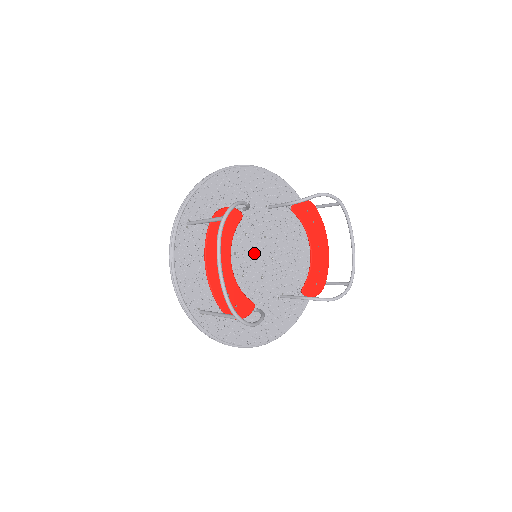
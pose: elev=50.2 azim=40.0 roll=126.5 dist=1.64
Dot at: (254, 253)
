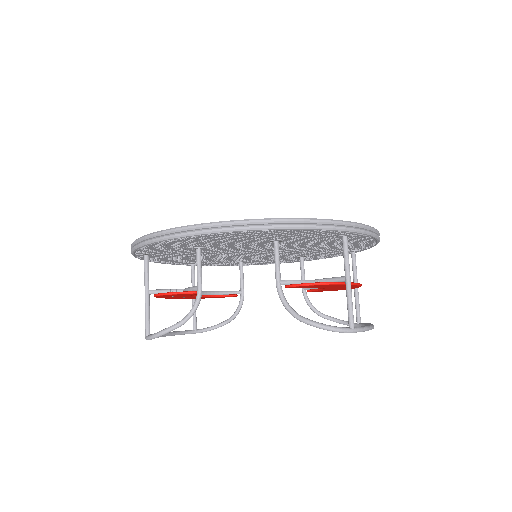
Dot at: (255, 252)
